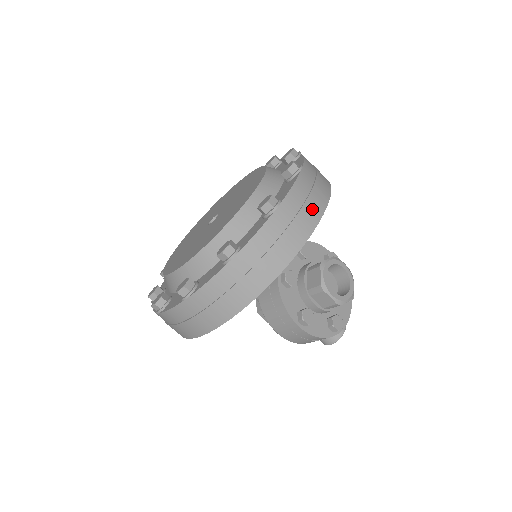
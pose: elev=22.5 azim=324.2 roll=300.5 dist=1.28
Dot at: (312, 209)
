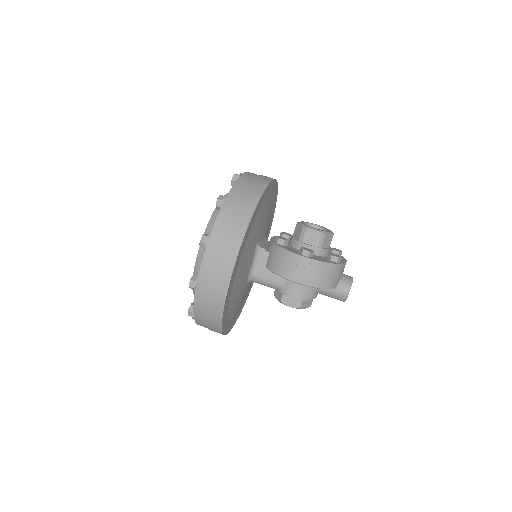
Dot at: (265, 177)
